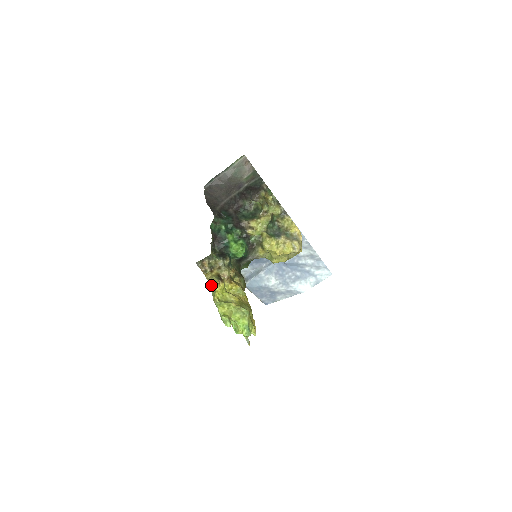
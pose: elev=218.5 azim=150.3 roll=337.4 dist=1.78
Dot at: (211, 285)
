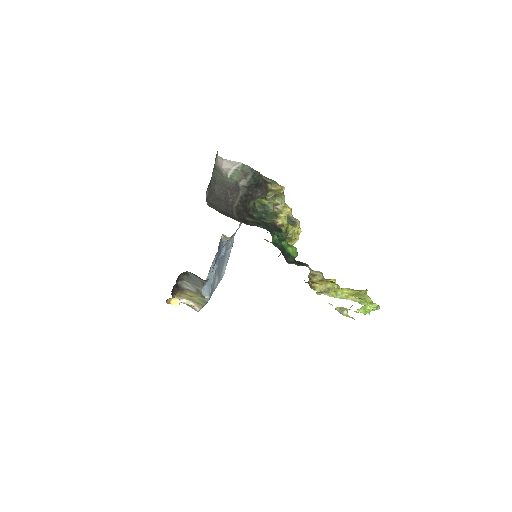
Dot at: (330, 293)
